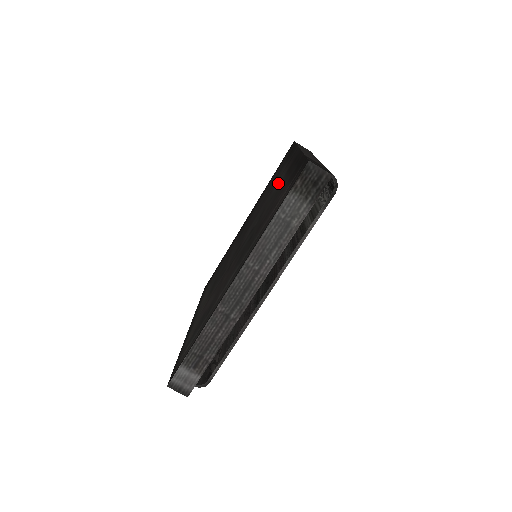
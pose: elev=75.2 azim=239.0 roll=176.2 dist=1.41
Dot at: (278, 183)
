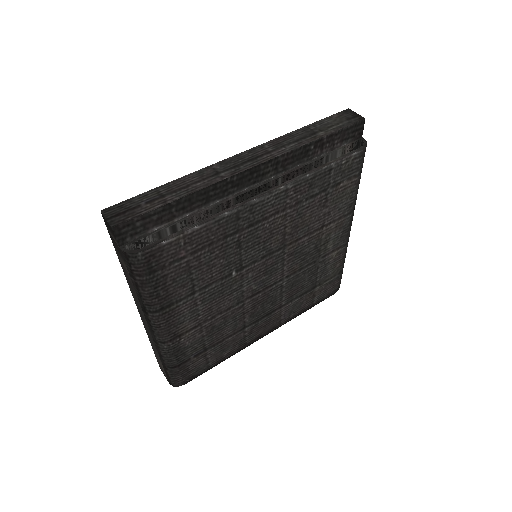
Dot at: occluded
